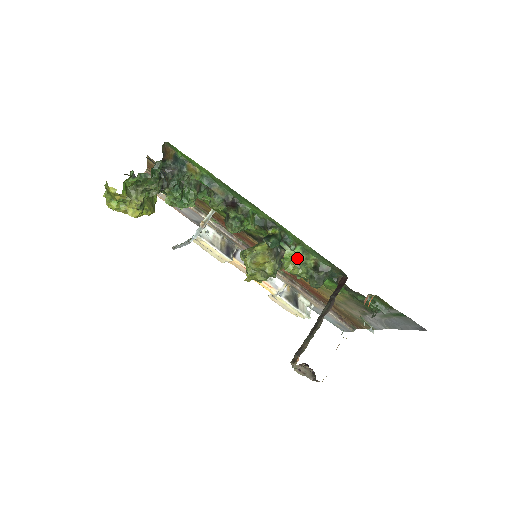
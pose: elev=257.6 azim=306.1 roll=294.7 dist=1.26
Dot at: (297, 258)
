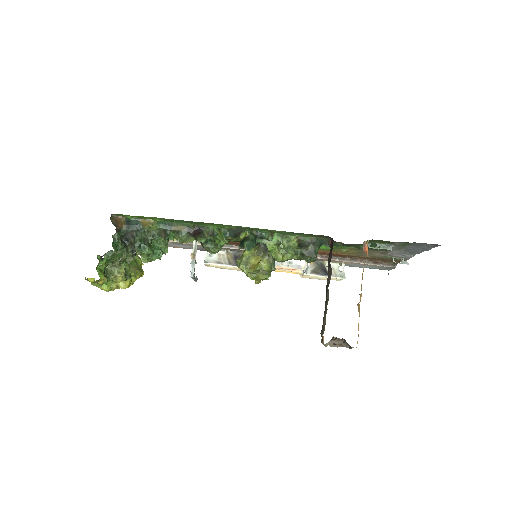
Dot at: (279, 246)
